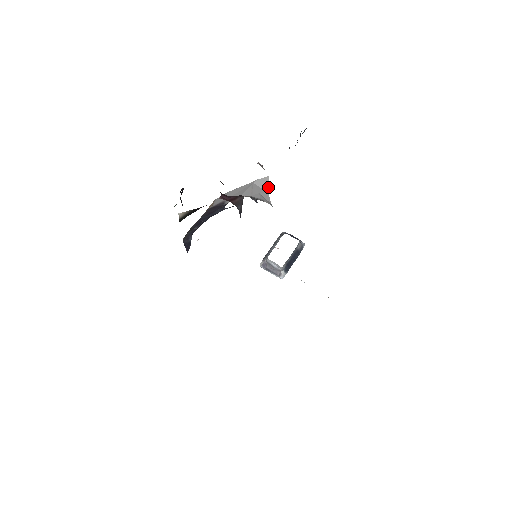
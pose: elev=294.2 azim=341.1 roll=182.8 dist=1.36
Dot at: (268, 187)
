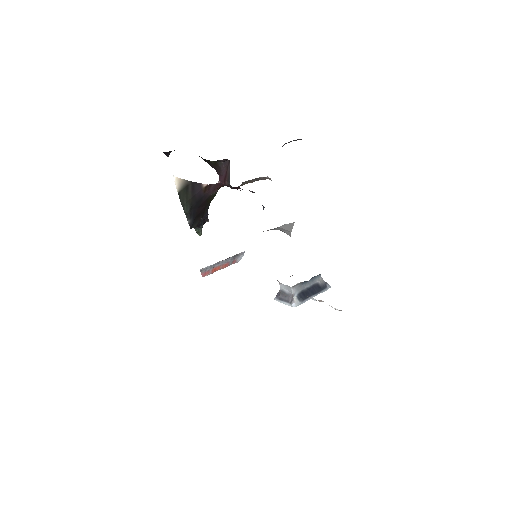
Dot at: occluded
